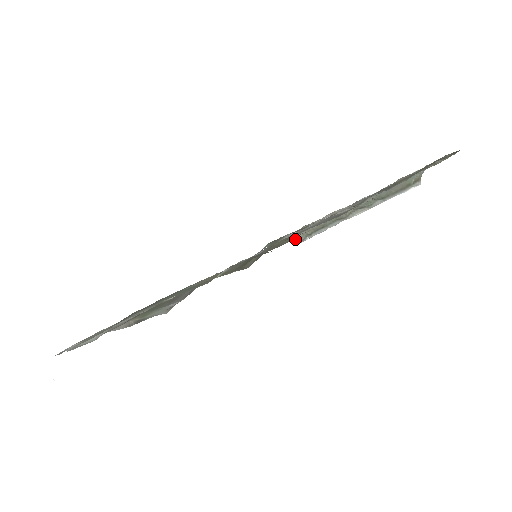
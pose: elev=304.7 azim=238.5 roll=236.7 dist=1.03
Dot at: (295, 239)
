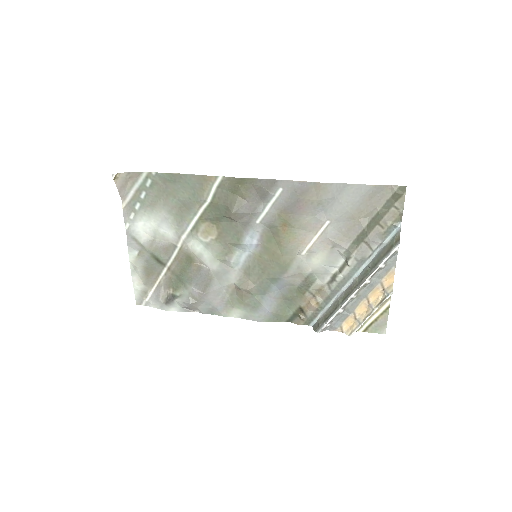
Dot at: (316, 326)
